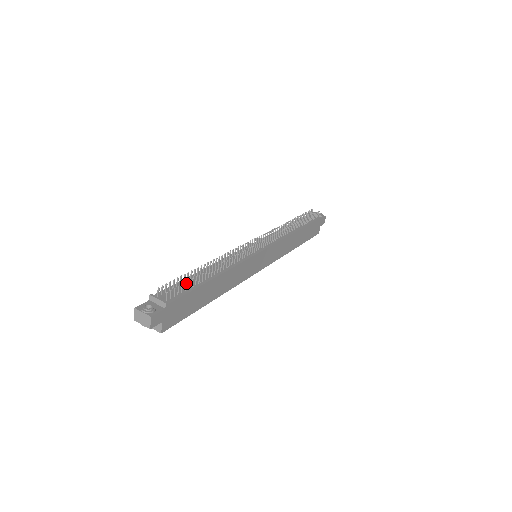
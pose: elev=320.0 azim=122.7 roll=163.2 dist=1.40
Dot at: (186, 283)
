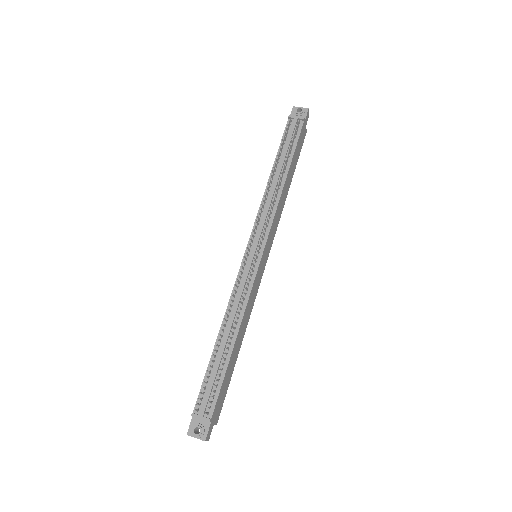
Dot at: occluded
